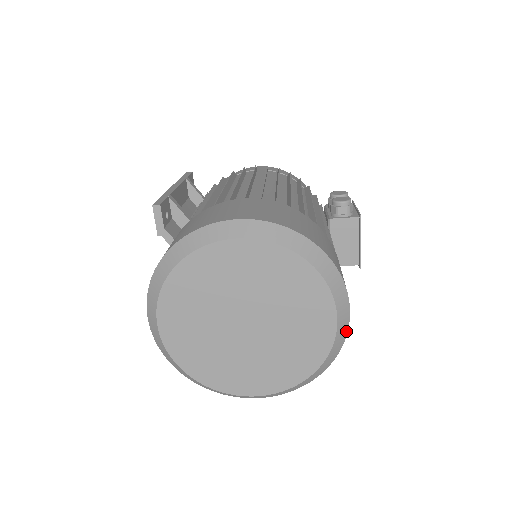
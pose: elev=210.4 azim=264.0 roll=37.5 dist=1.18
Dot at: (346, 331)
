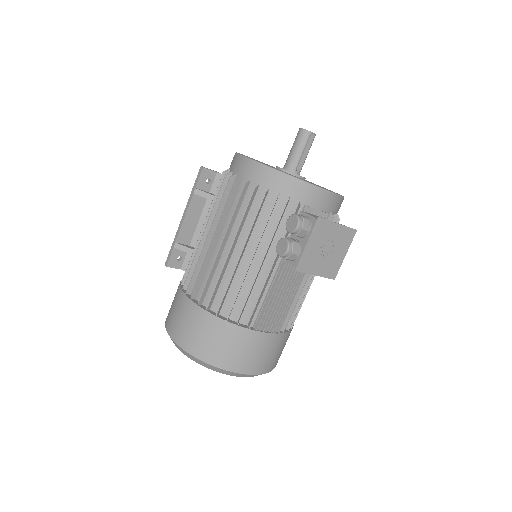
Dot at: (260, 374)
